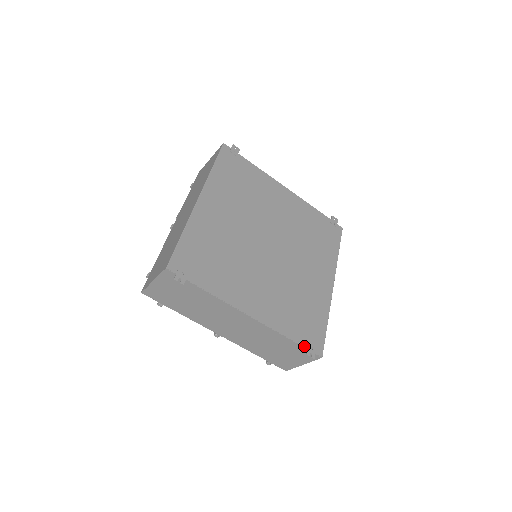
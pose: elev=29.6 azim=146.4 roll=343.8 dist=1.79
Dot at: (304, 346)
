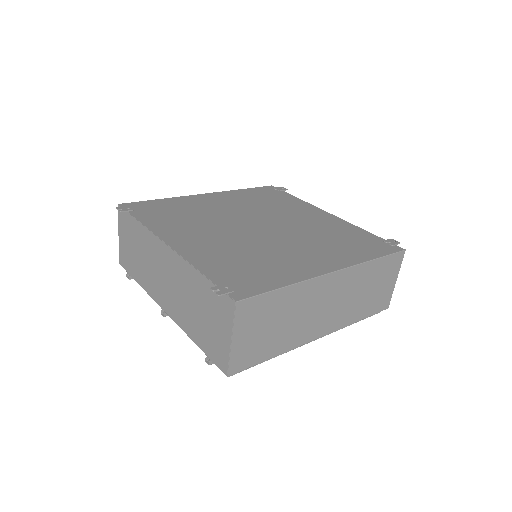
Dot at: (216, 283)
